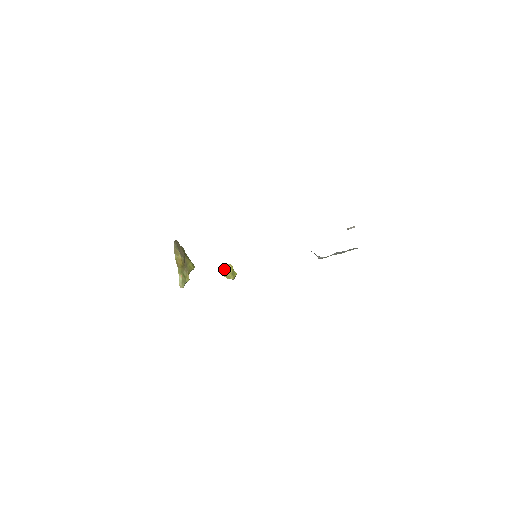
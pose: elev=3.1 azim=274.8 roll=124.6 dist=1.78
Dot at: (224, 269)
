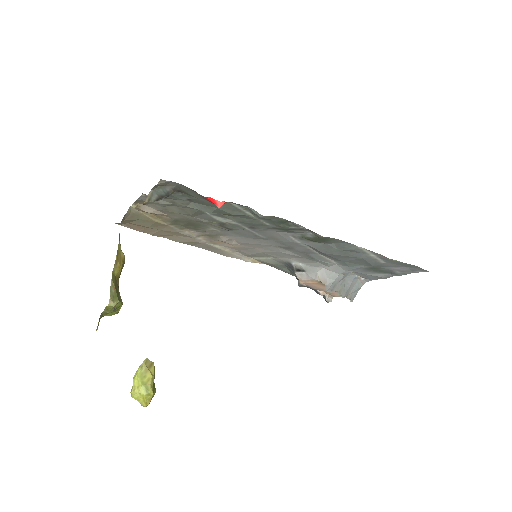
Dot at: (141, 370)
